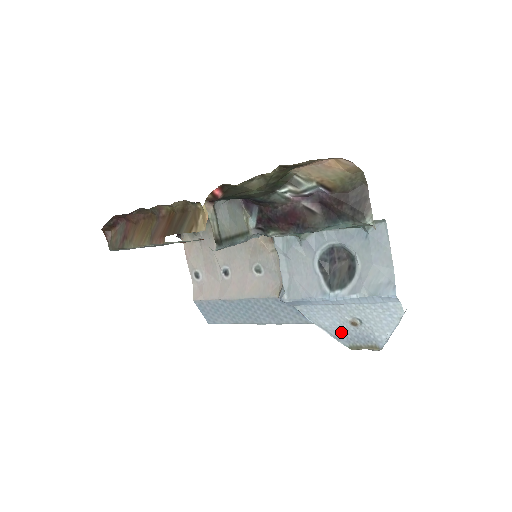
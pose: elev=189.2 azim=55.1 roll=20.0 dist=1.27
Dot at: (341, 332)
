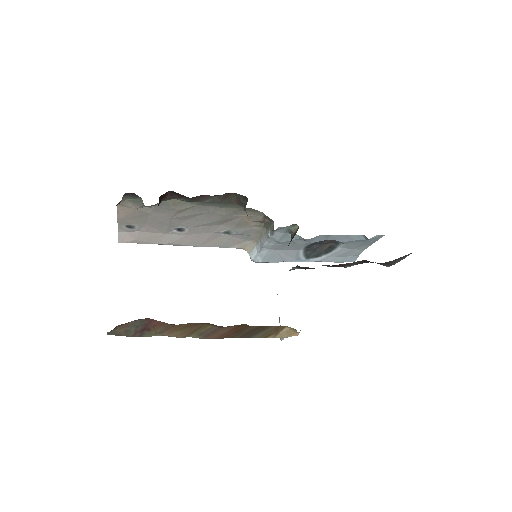
Dot at: occluded
